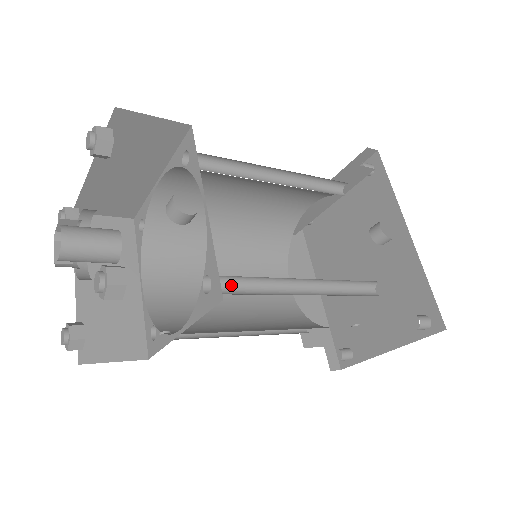
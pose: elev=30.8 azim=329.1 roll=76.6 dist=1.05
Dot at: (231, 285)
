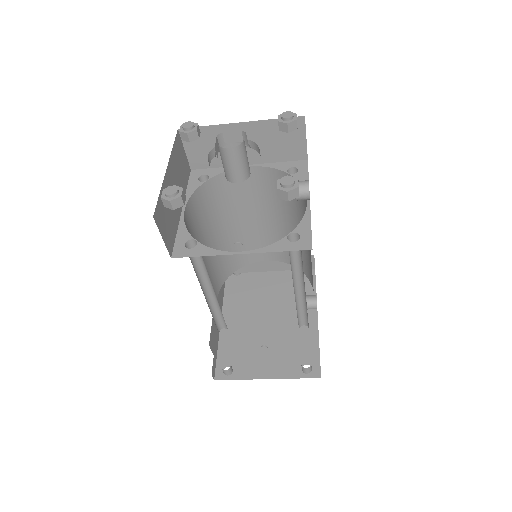
Dot at: (290, 251)
